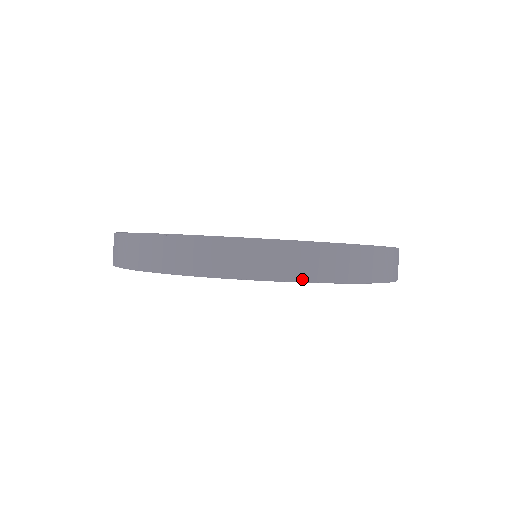
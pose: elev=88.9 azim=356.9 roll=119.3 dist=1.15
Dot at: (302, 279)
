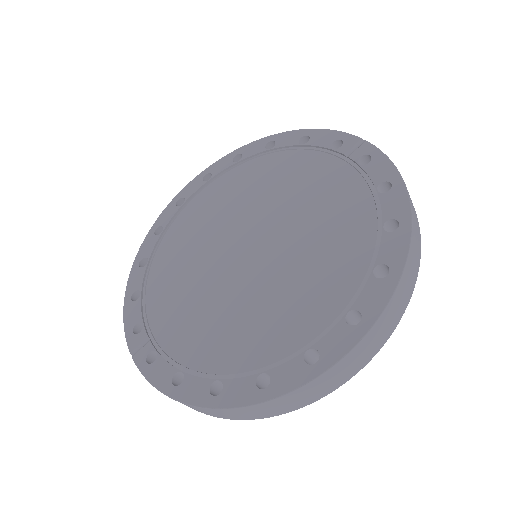
Dot at: (227, 418)
